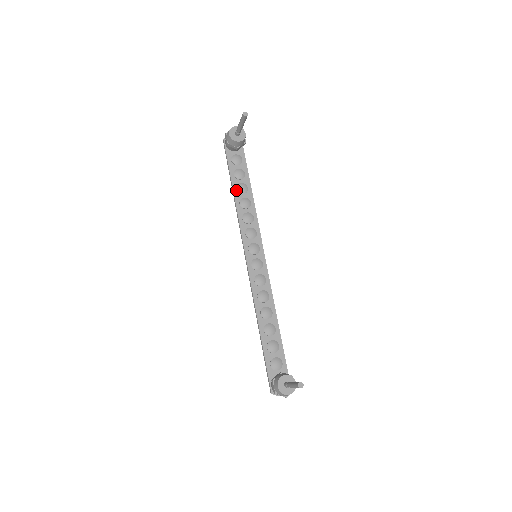
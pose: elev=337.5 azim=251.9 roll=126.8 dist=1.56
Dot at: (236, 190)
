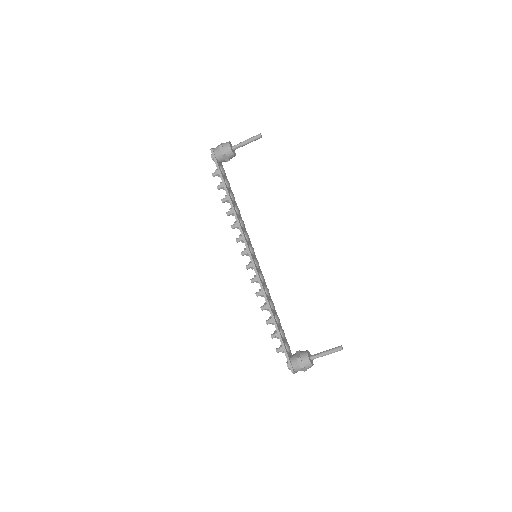
Dot at: (230, 197)
